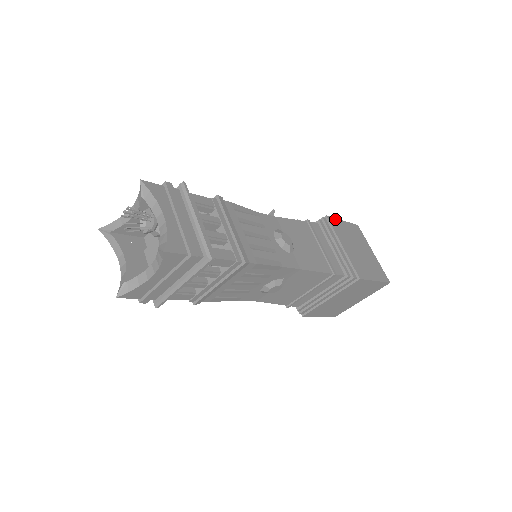
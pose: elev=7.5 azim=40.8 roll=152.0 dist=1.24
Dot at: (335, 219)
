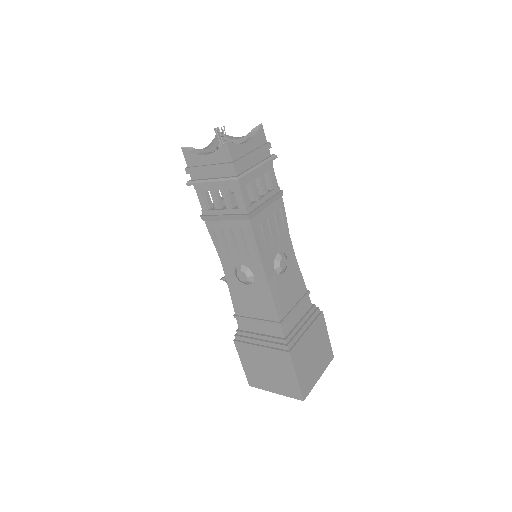
Dot at: occluded
